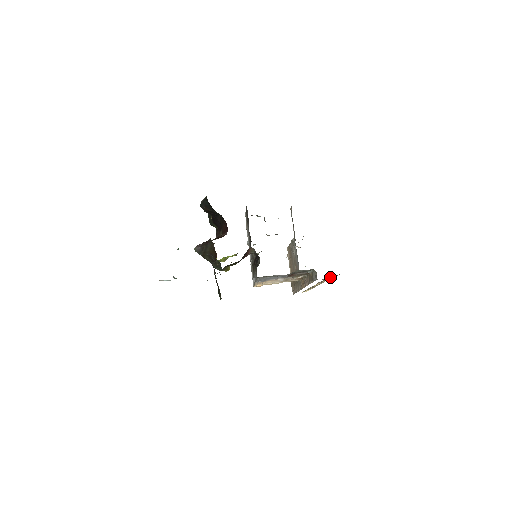
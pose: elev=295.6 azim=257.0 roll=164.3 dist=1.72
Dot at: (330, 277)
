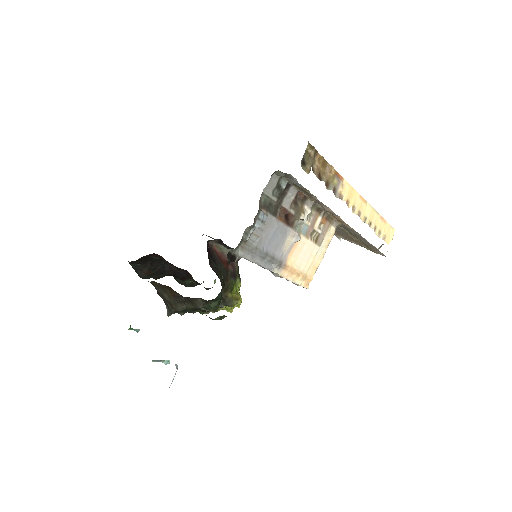
Dot at: (310, 161)
